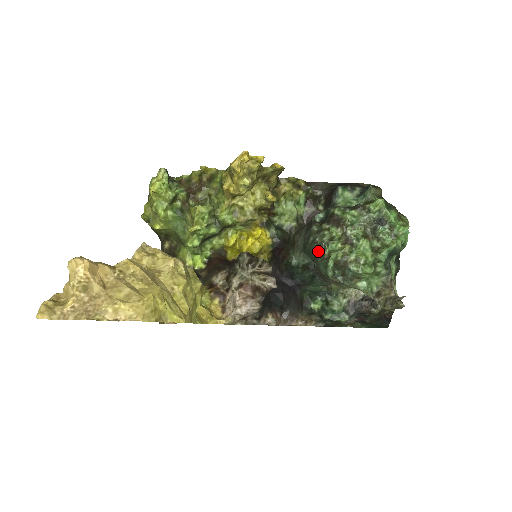
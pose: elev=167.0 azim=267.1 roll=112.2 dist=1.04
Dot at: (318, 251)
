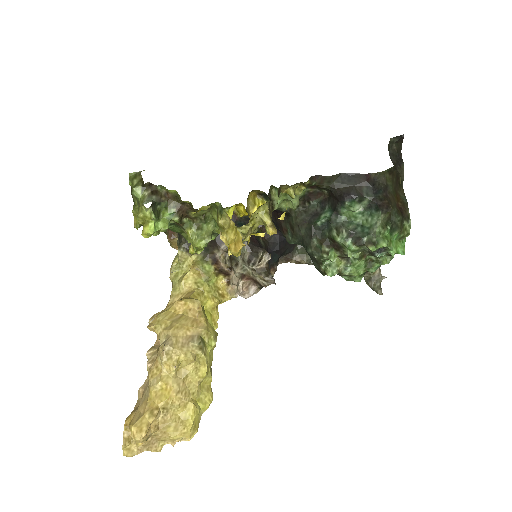
Dot at: (315, 262)
